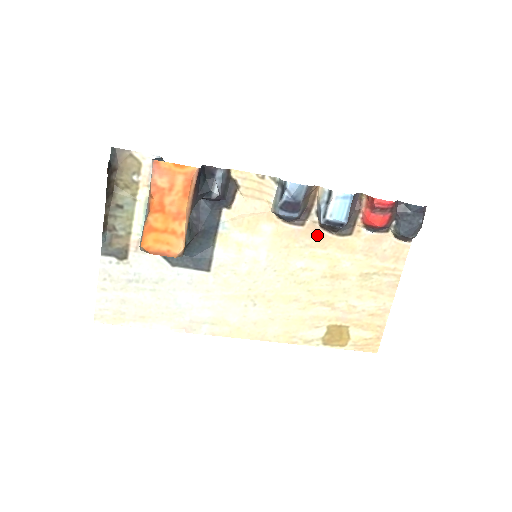
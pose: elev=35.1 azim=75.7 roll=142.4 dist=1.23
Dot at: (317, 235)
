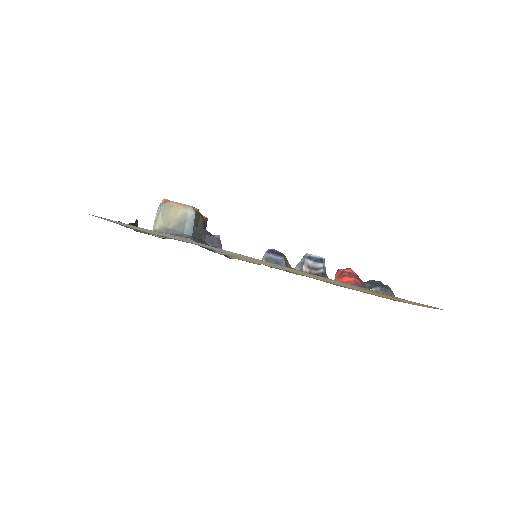
Dot at: occluded
